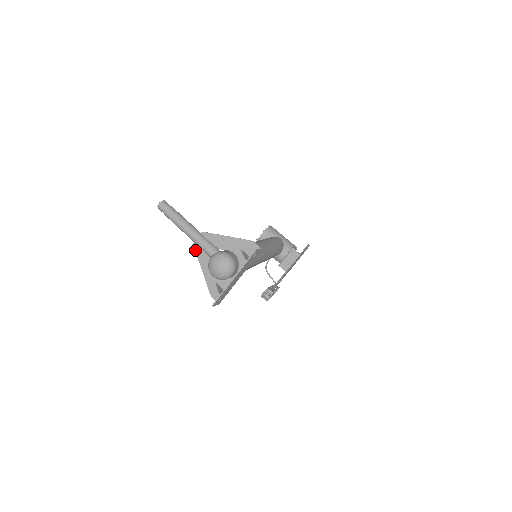
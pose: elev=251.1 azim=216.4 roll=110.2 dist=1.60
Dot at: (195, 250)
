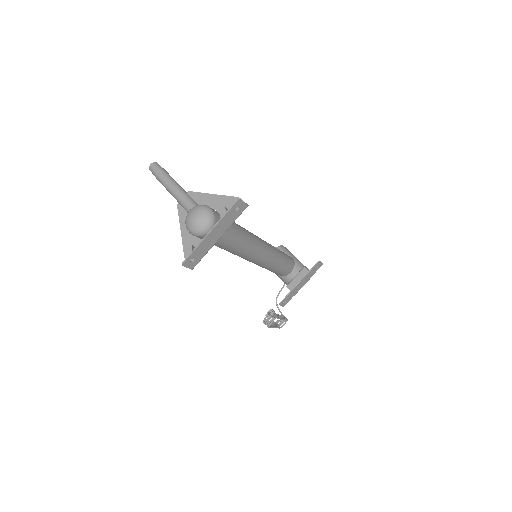
Dot at: (178, 211)
